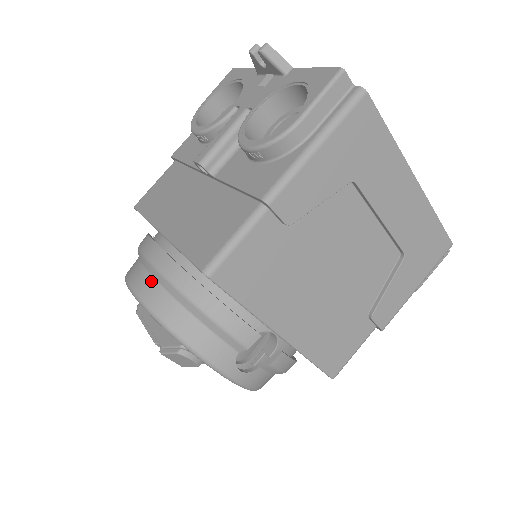
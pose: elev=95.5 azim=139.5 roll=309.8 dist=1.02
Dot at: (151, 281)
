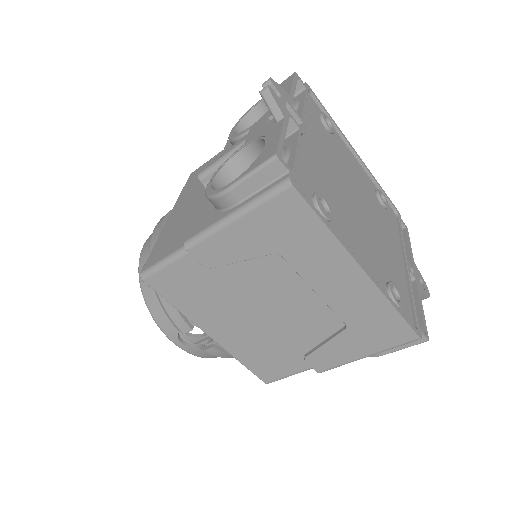
Dot at: (148, 251)
